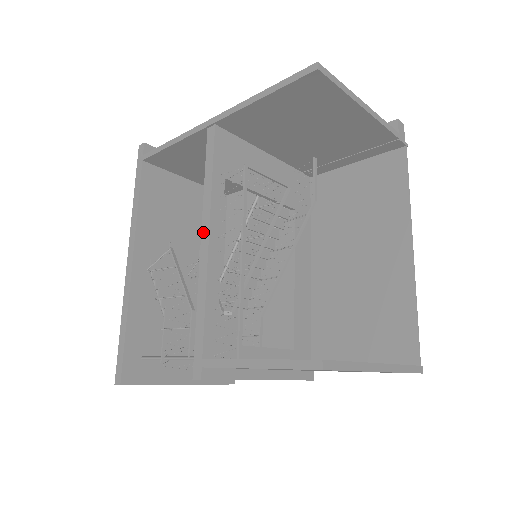
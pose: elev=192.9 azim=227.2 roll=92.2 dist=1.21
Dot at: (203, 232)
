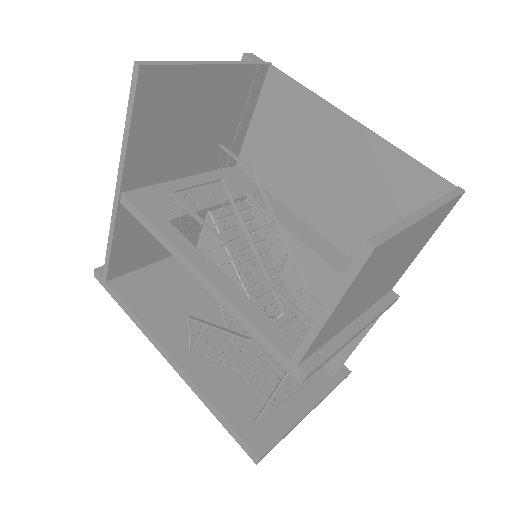
Dot at: (192, 272)
